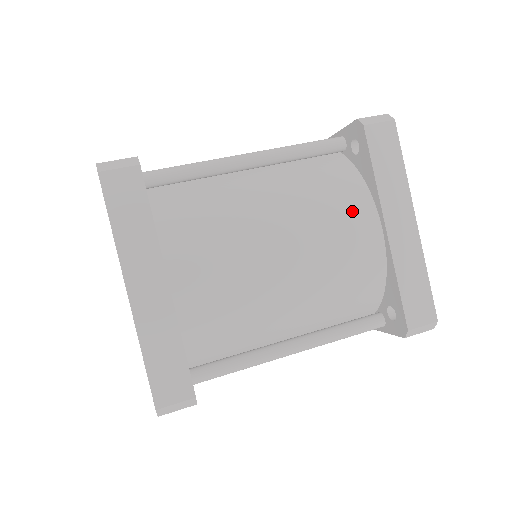
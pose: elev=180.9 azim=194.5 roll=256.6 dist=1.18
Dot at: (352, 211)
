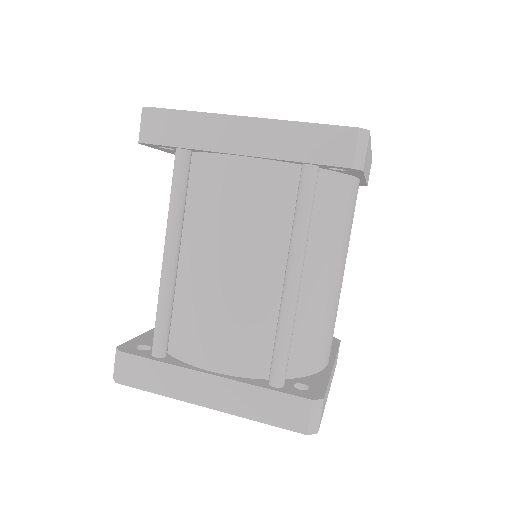
Dot at: (352, 202)
